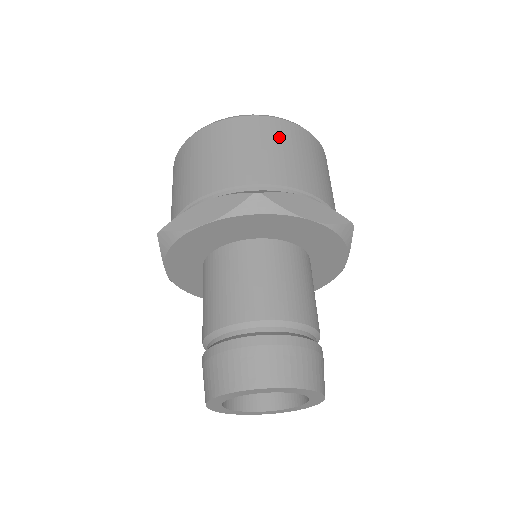
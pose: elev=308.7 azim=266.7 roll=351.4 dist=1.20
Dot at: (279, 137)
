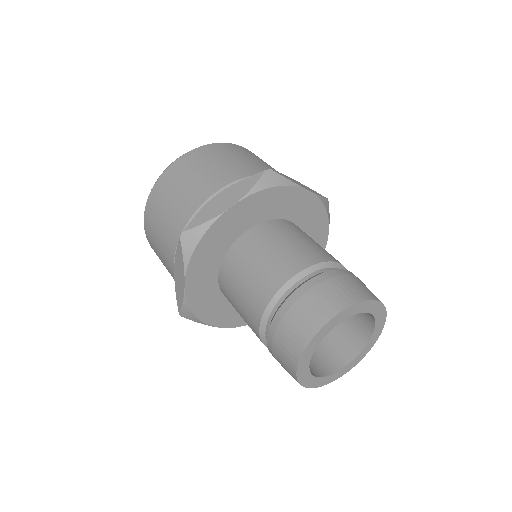
Dot at: (245, 153)
